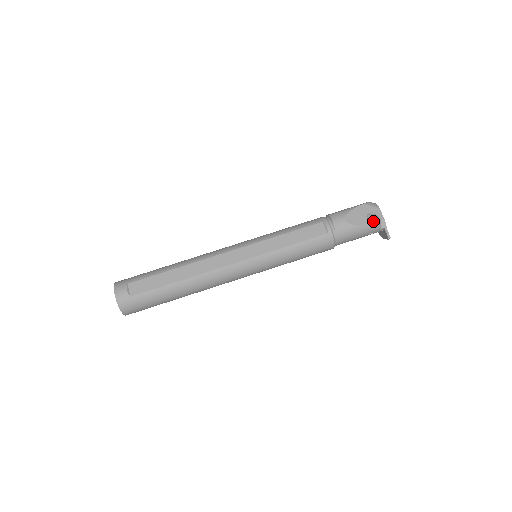
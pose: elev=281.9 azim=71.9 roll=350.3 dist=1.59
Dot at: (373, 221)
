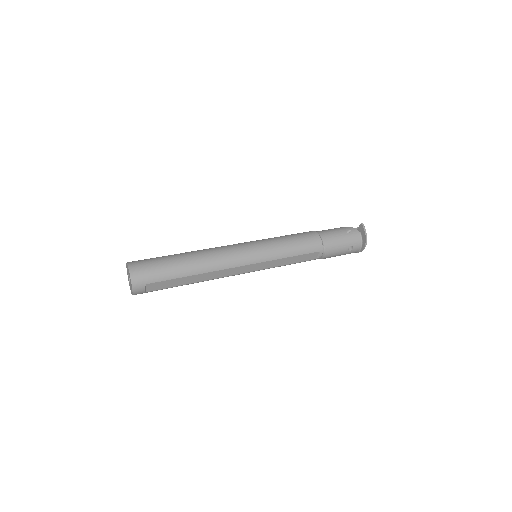
Dot at: occluded
